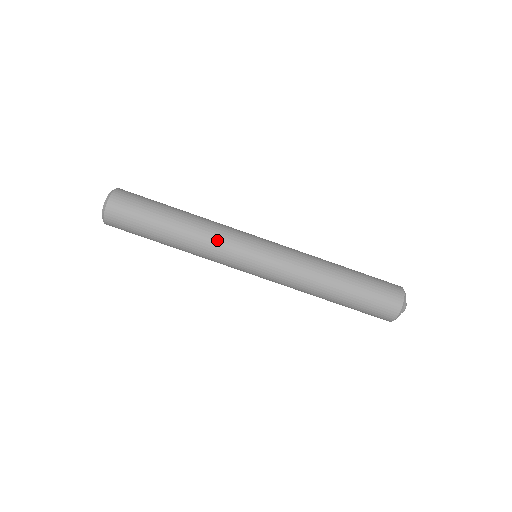
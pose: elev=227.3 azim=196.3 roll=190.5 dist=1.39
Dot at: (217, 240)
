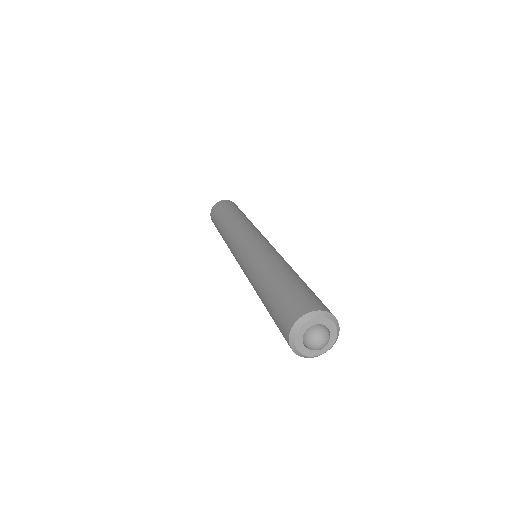
Dot at: (229, 243)
